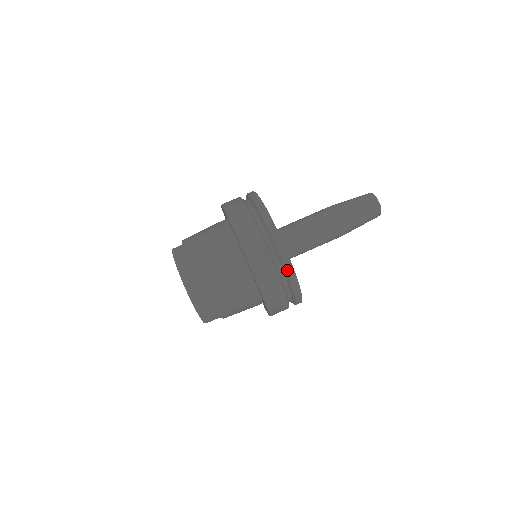
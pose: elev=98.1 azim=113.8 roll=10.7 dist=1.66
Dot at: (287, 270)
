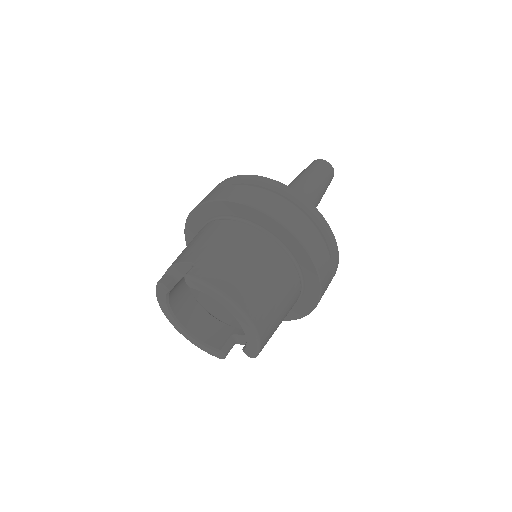
Dot at: (334, 247)
